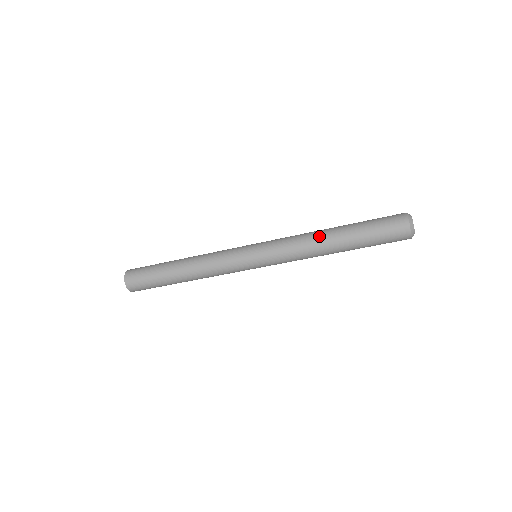
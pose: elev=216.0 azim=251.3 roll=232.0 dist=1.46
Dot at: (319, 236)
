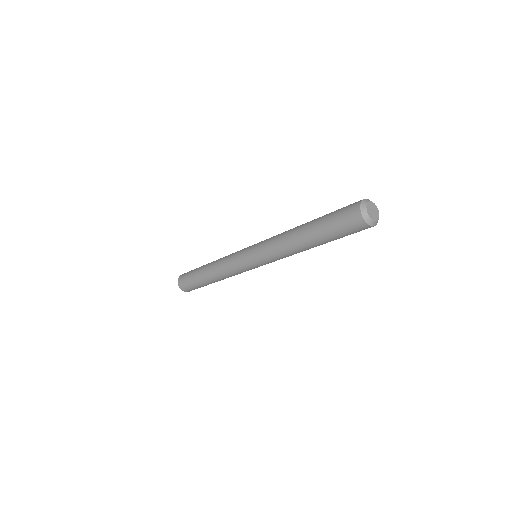
Dot at: (293, 244)
